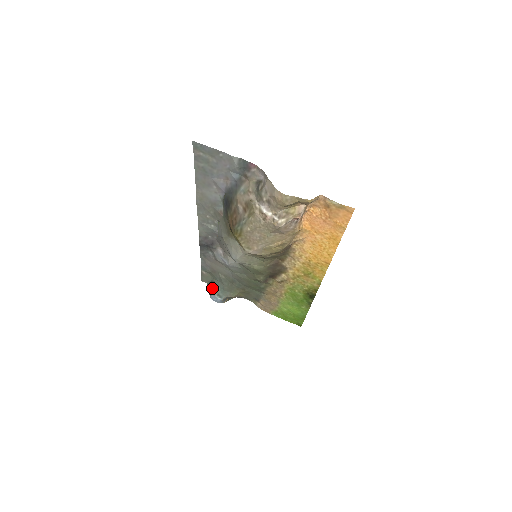
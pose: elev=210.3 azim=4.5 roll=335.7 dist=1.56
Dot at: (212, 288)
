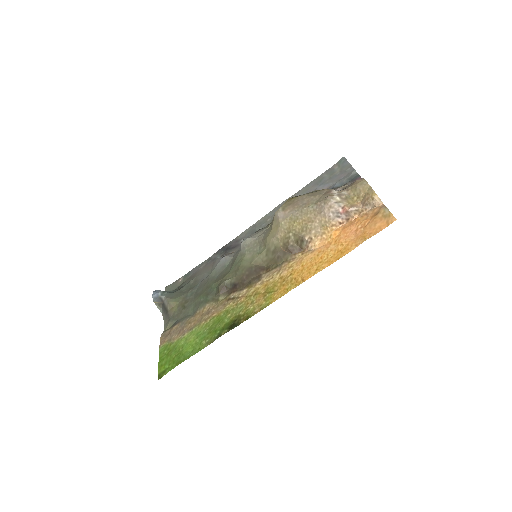
Dot at: occluded
